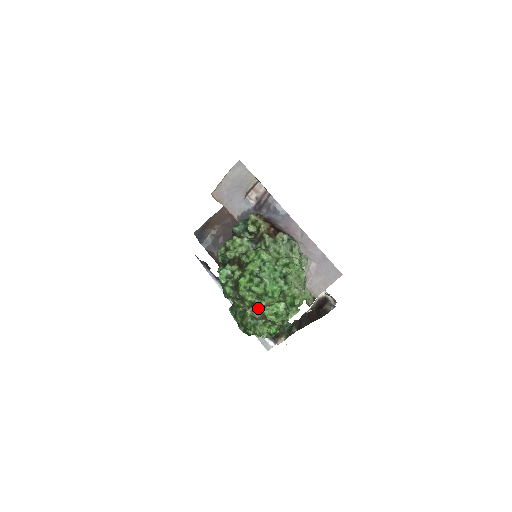
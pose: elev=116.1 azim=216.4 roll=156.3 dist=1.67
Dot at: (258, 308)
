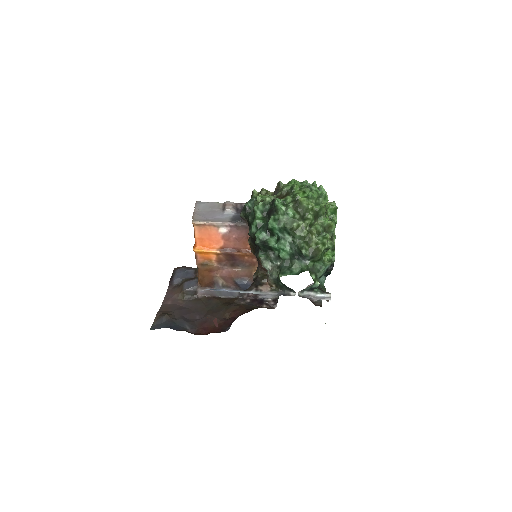
Dot at: (317, 223)
